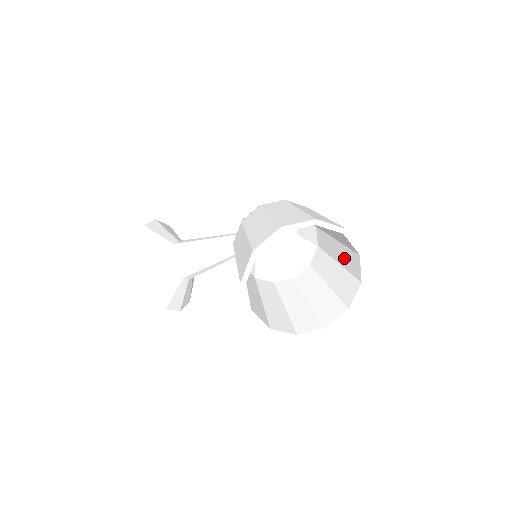
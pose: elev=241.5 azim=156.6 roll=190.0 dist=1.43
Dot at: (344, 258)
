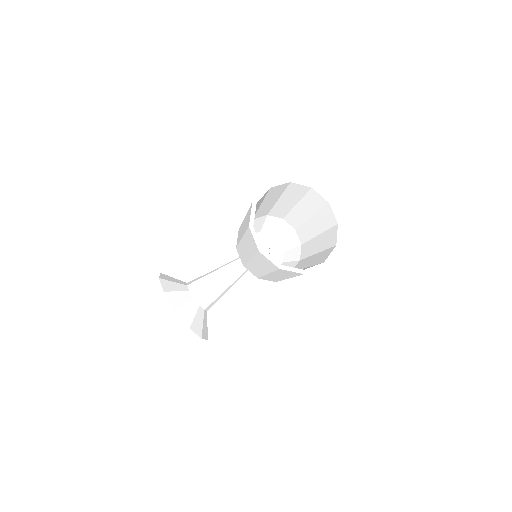
Dot at: (321, 223)
